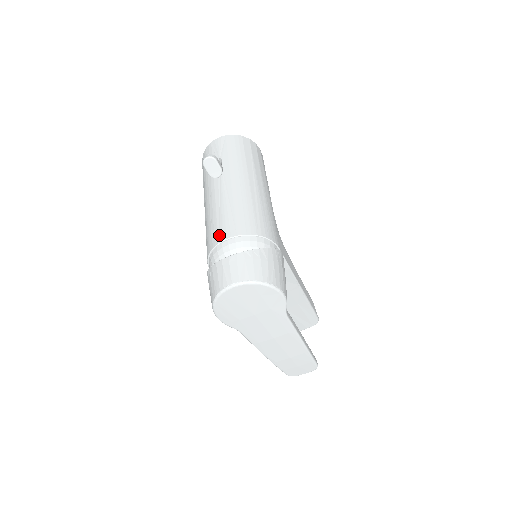
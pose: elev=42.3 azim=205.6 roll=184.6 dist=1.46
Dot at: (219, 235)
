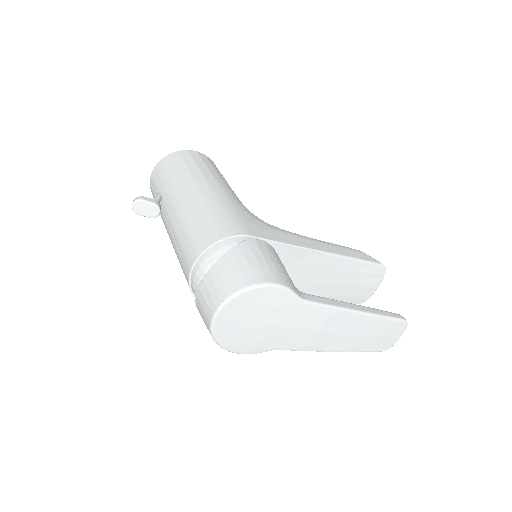
Dot at: (186, 270)
